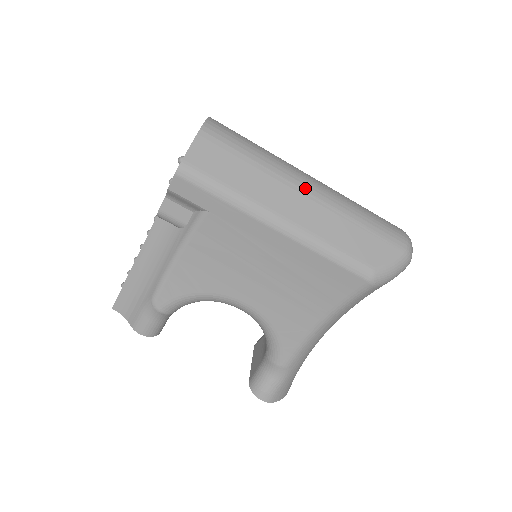
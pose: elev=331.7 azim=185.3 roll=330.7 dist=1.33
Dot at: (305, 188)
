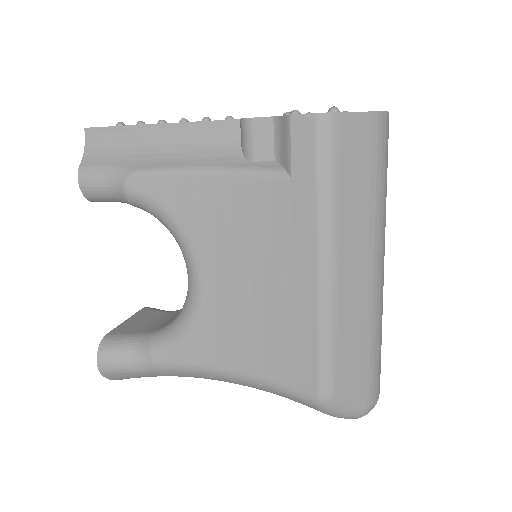
Dot at: (376, 268)
